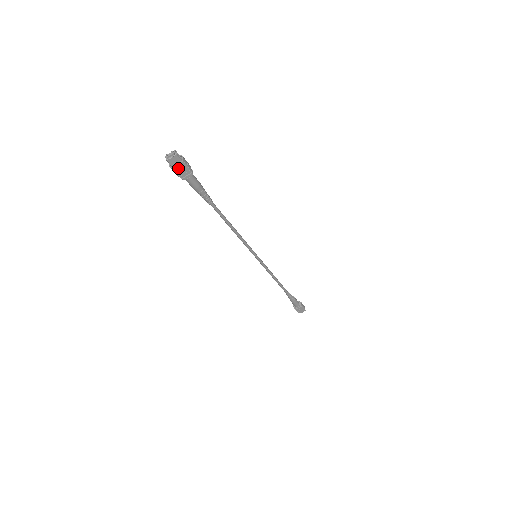
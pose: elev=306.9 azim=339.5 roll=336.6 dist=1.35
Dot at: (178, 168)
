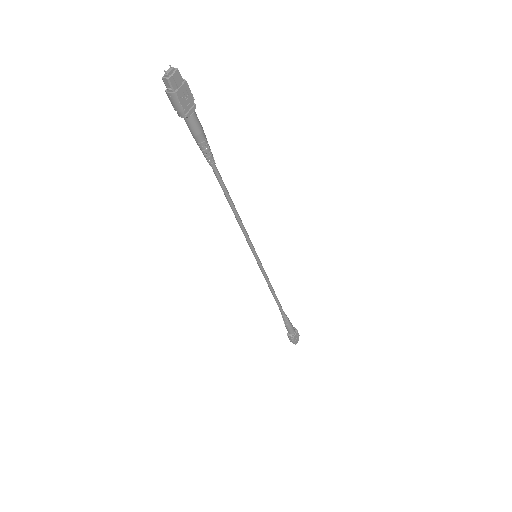
Dot at: (181, 94)
